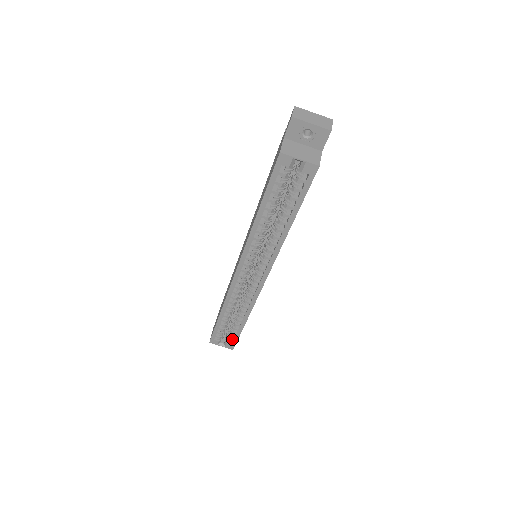
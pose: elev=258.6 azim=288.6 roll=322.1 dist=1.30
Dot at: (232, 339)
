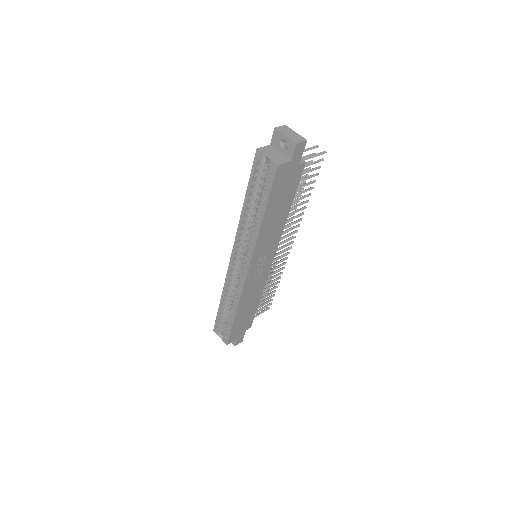
Dot at: (228, 333)
